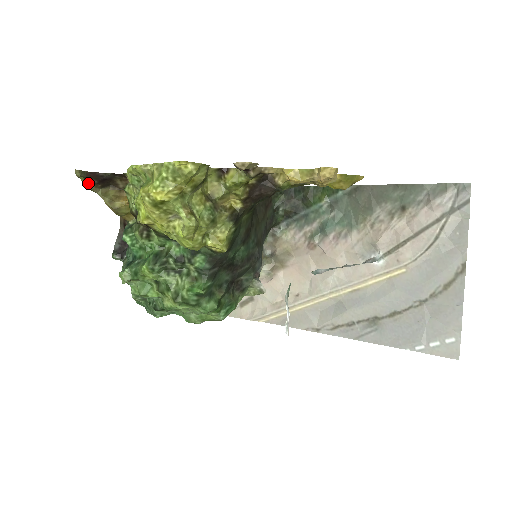
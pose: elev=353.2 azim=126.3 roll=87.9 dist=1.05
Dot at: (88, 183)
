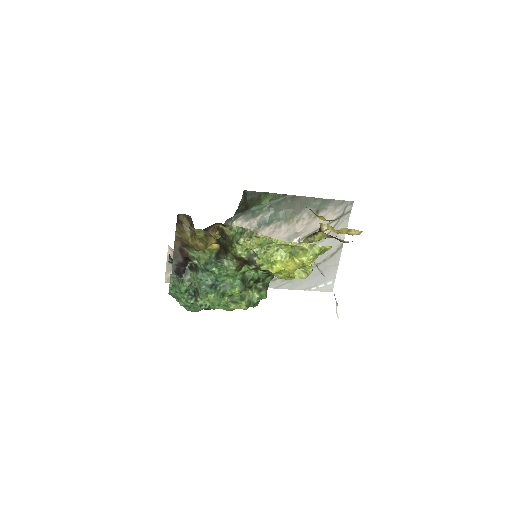
Dot at: occluded
